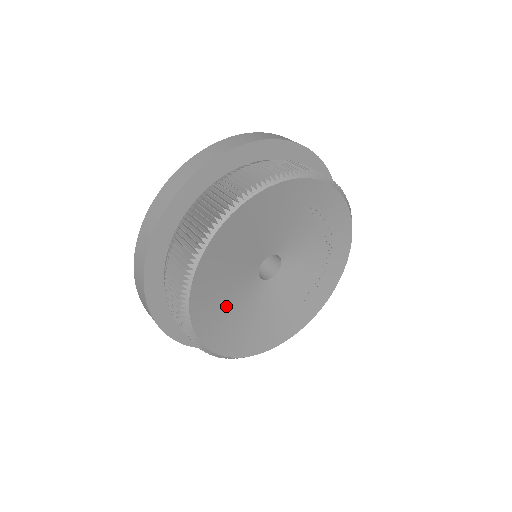
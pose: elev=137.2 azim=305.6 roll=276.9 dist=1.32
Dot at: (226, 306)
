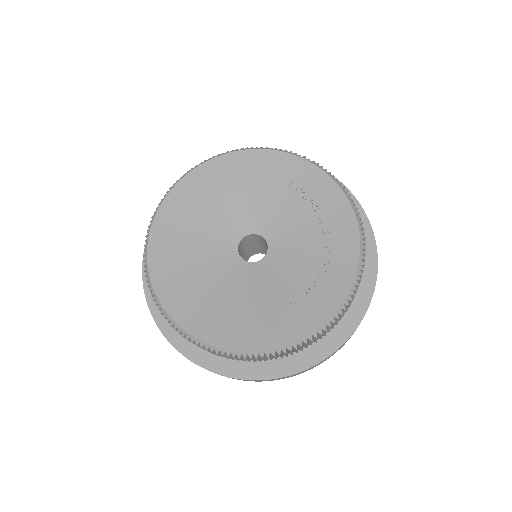
Dot at: (190, 259)
